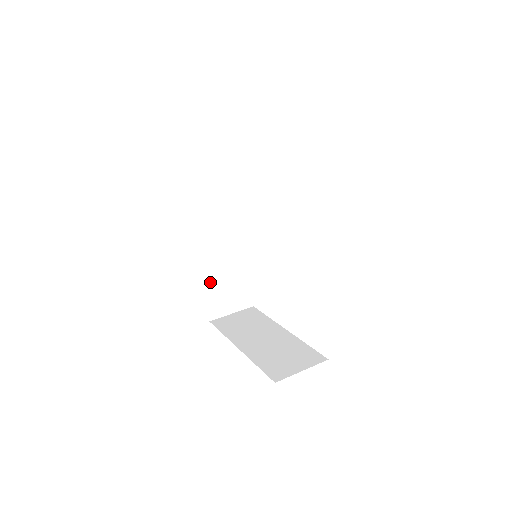
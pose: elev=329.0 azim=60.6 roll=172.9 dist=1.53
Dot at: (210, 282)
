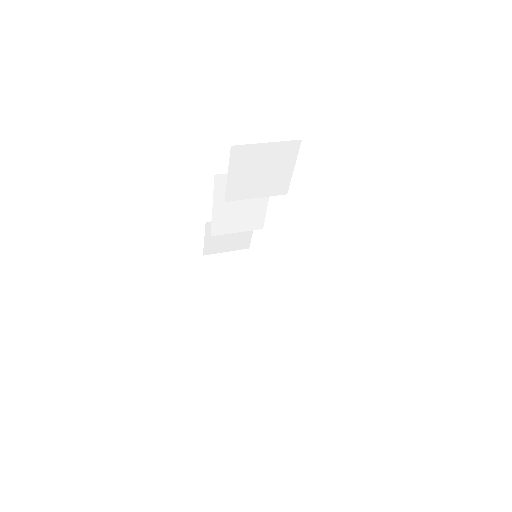
Dot at: occluded
